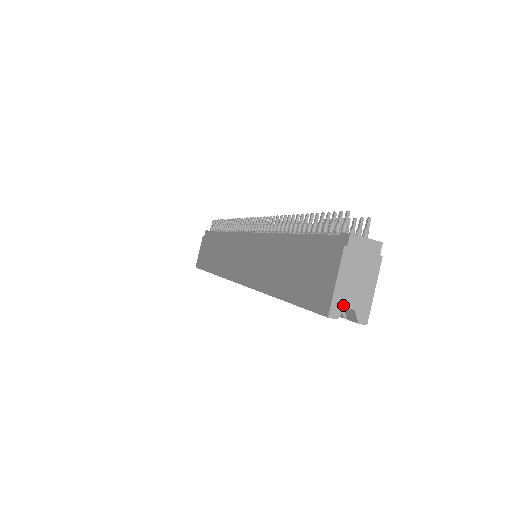
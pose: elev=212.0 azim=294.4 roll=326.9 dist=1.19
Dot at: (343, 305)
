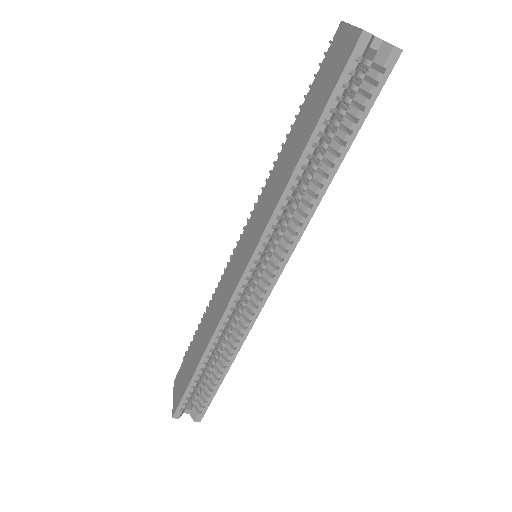
Dot at: occluded
